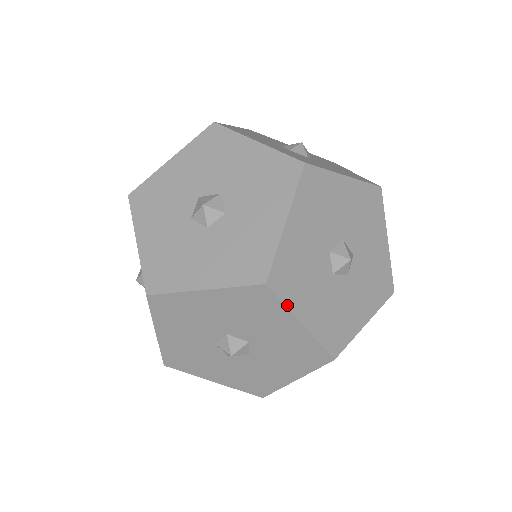
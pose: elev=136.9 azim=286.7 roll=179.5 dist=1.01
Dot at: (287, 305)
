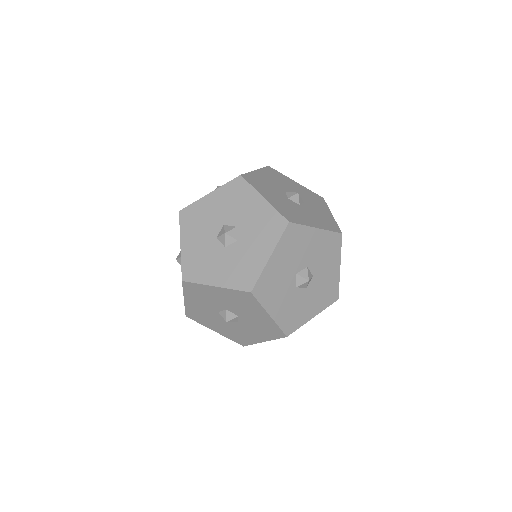
Dot at: occluded
